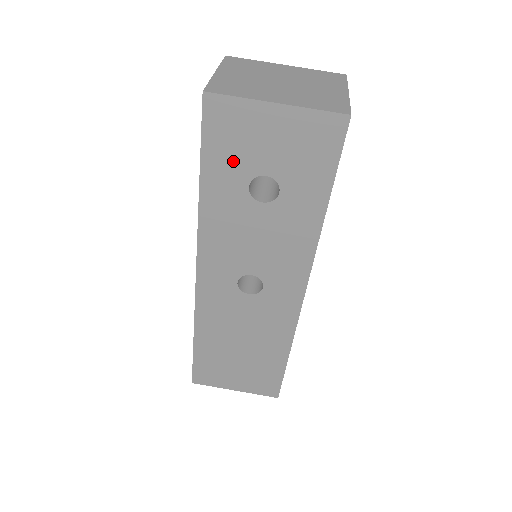
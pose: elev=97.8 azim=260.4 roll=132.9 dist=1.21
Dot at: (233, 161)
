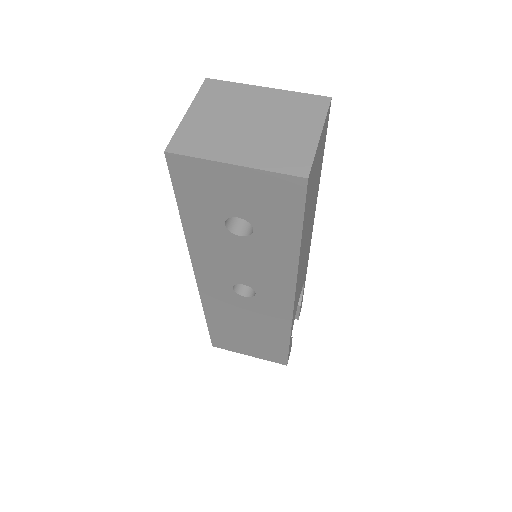
Dot at: (206, 204)
